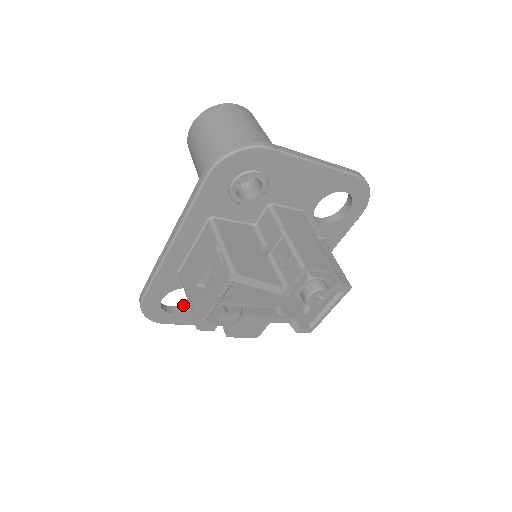
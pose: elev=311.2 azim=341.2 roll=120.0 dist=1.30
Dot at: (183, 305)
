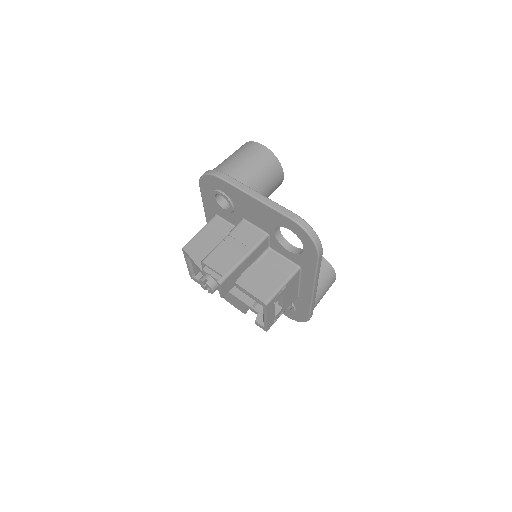
Dot at: occluded
